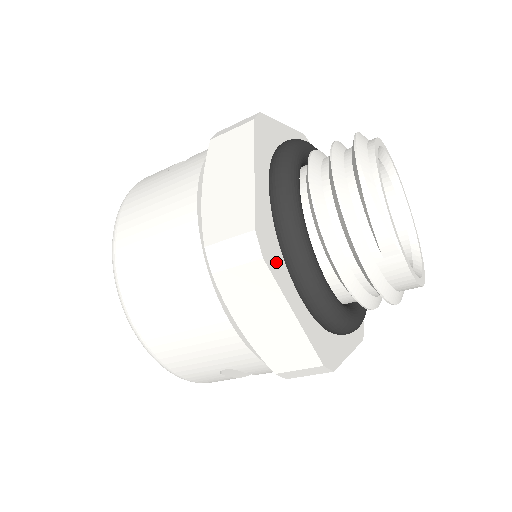
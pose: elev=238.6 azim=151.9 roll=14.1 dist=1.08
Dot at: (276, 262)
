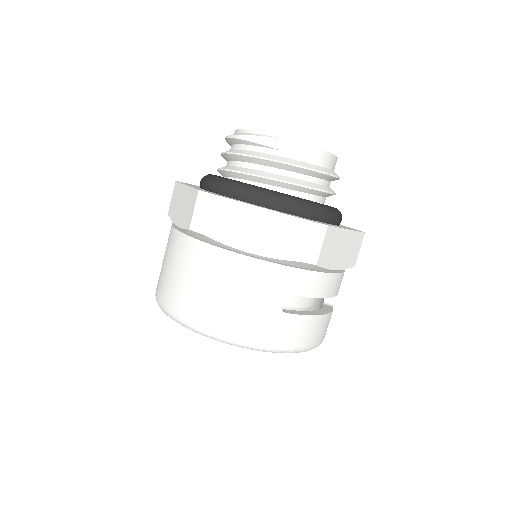
Dot at: occluded
